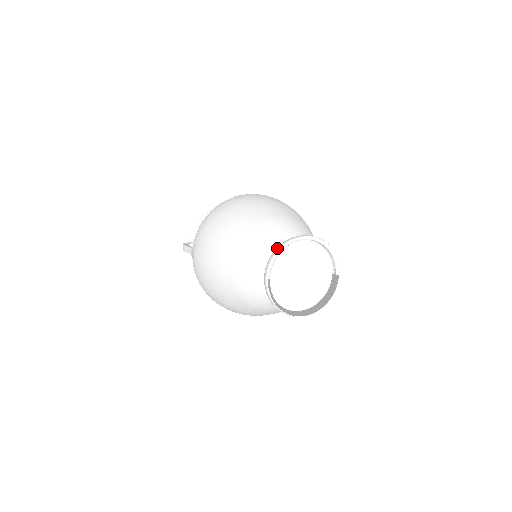
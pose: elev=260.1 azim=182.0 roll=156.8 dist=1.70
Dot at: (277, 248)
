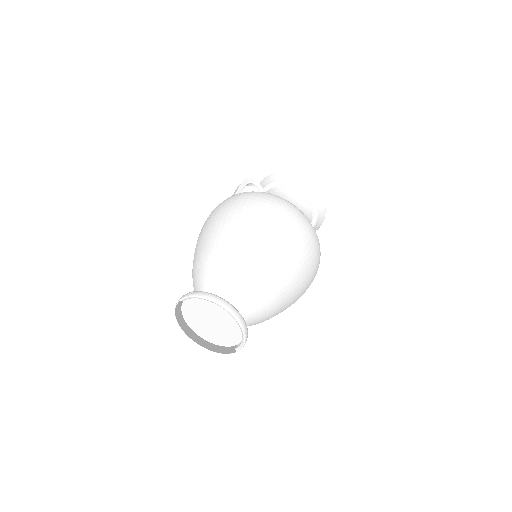
Dot at: (205, 294)
